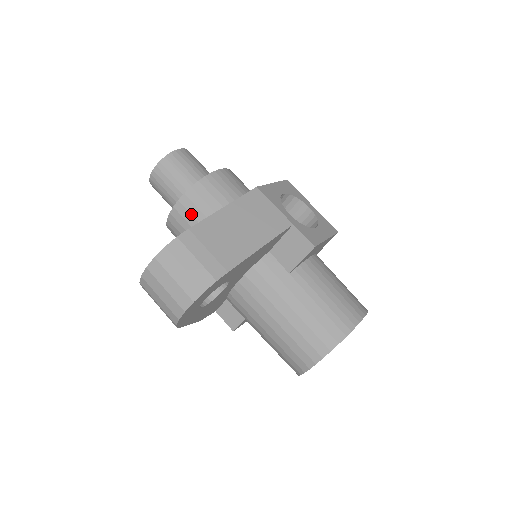
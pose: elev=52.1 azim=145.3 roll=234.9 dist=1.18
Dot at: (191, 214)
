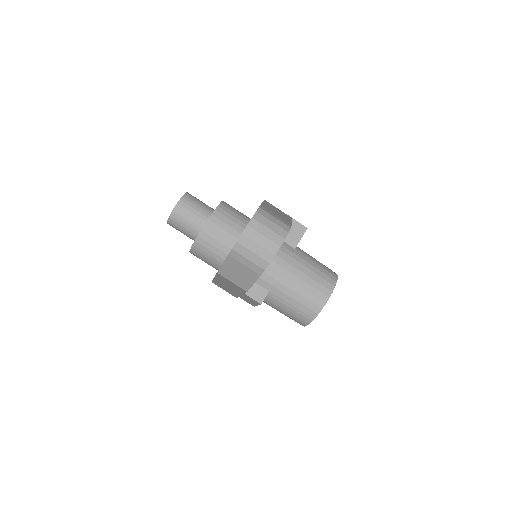
Dot at: (223, 222)
